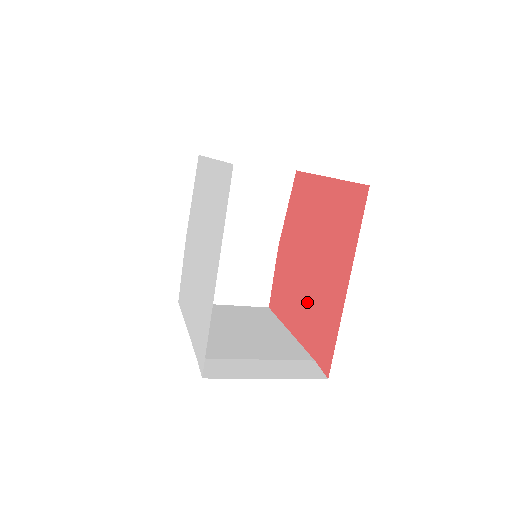
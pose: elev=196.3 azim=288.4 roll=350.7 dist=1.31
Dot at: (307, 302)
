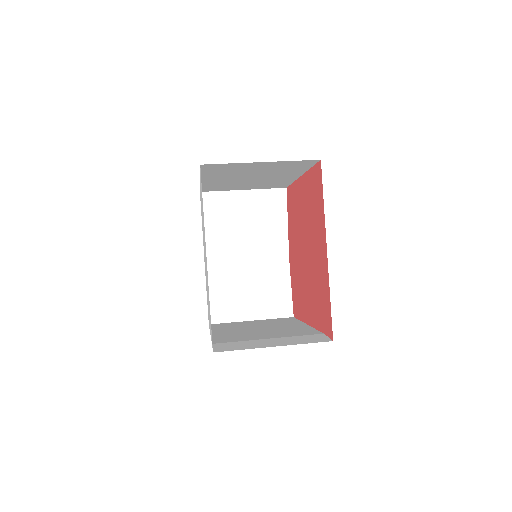
Dot at: (311, 288)
